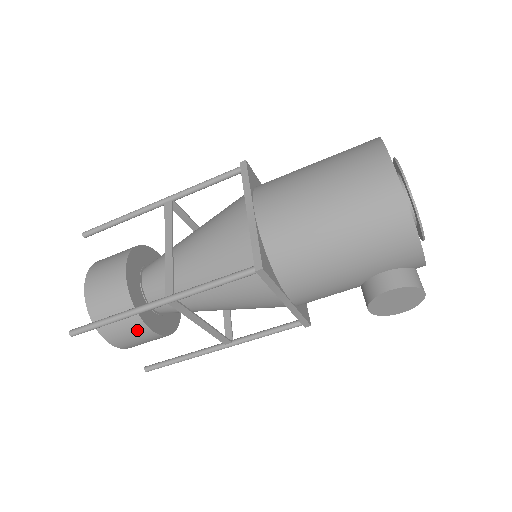
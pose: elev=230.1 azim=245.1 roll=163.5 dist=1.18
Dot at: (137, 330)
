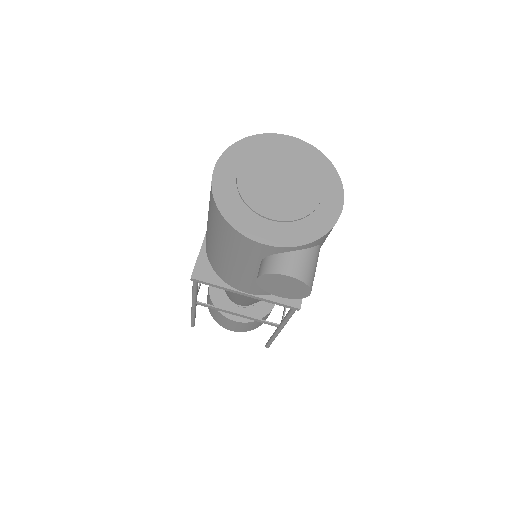
Dot at: (226, 320)
